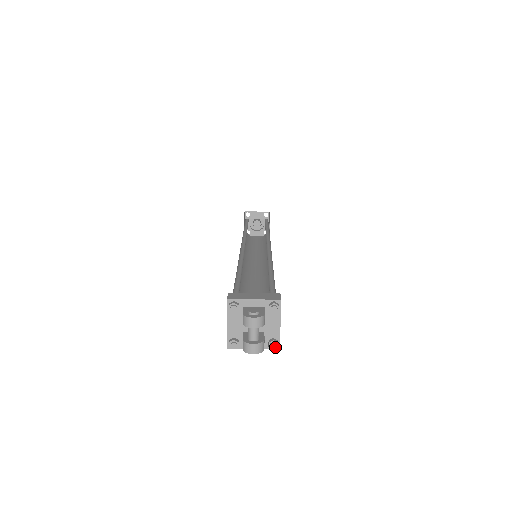
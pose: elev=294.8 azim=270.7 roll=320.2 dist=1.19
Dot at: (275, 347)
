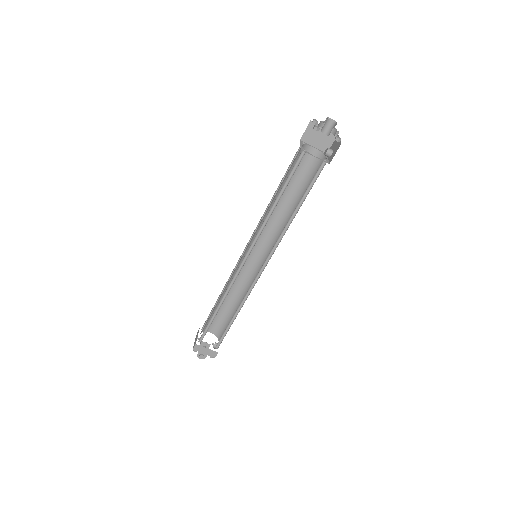
Dot at: occluded
